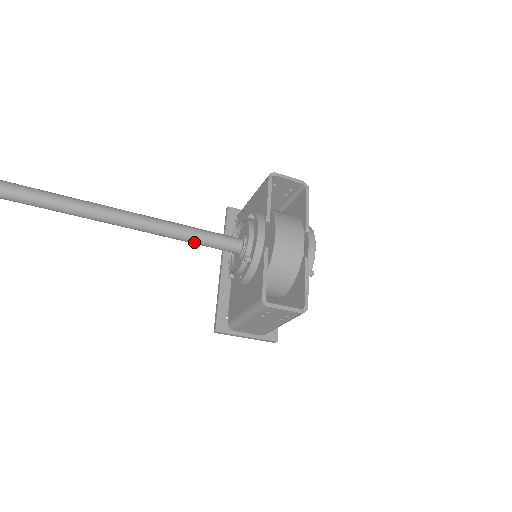
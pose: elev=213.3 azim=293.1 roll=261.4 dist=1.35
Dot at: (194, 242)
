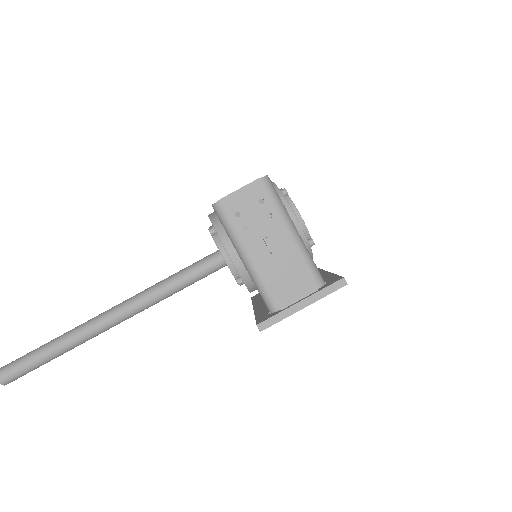
Dot at: (177, 282)
